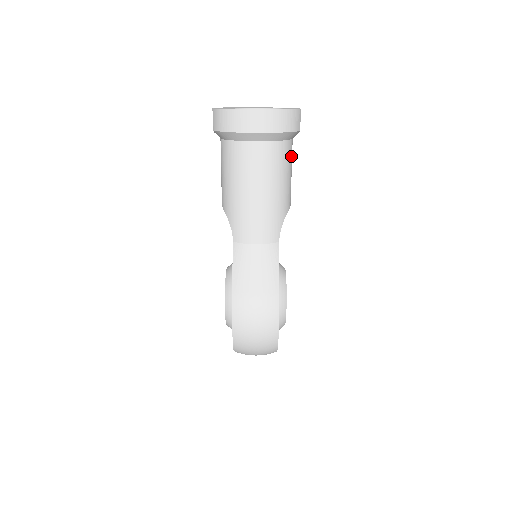
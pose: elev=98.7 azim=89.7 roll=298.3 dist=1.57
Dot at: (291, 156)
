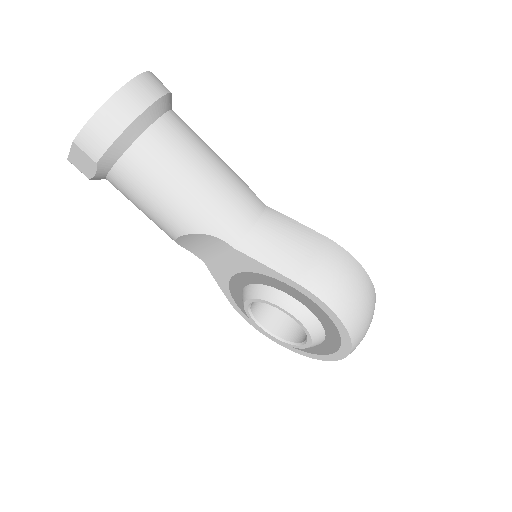
Dot at: occluded
